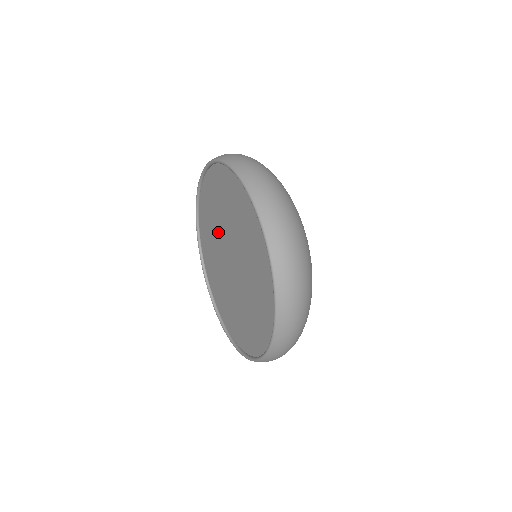
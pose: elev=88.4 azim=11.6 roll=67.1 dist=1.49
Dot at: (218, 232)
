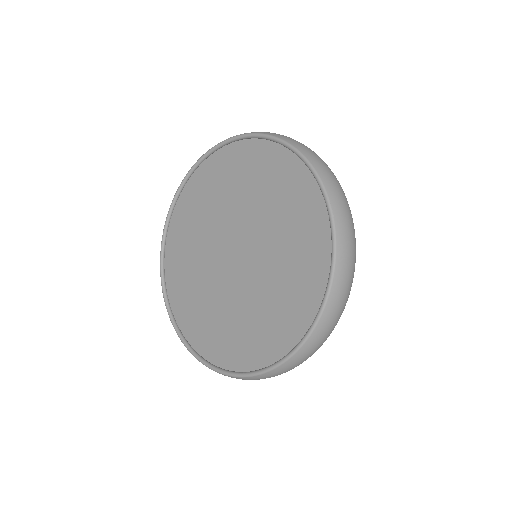
Dot at: (205, 245)
